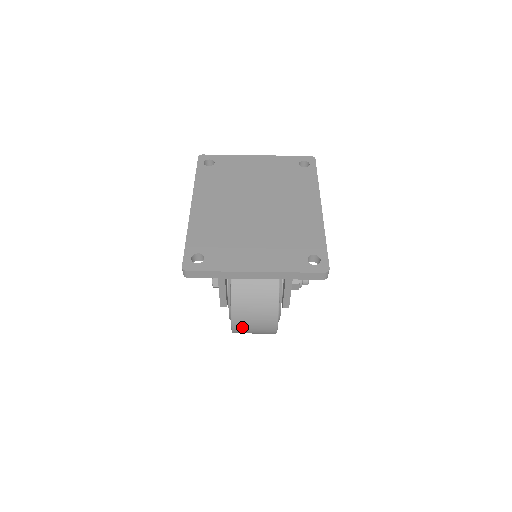
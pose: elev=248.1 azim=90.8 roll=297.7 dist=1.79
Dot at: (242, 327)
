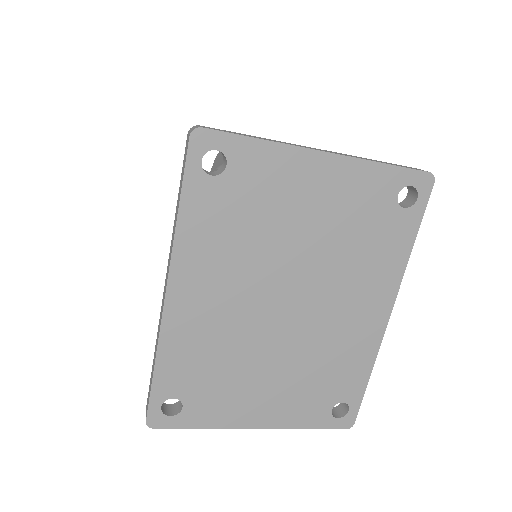
Dot at: occluded
